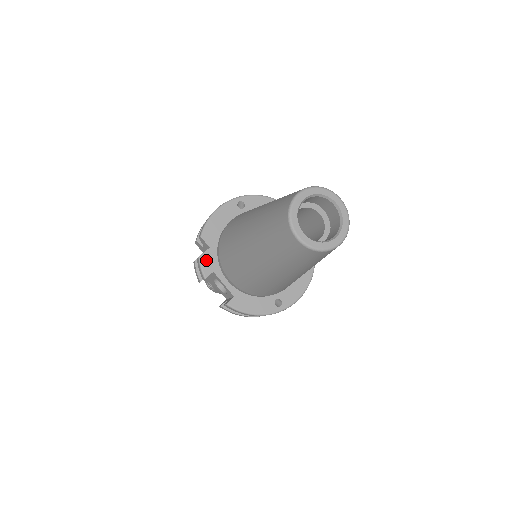
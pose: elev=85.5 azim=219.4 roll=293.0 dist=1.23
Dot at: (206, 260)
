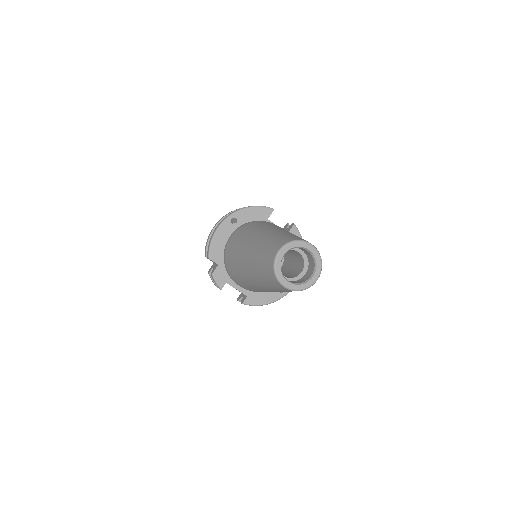
Dot at: (218, 275)
